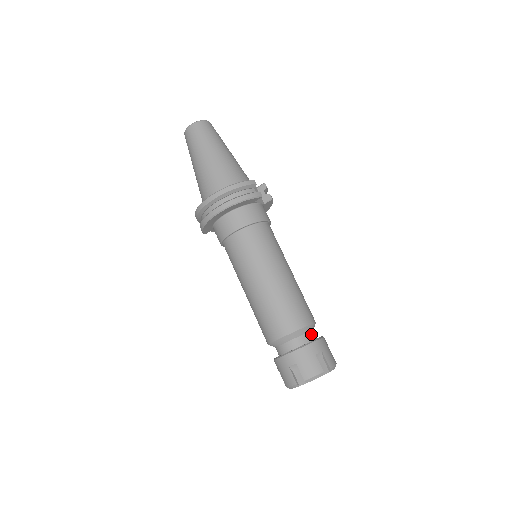
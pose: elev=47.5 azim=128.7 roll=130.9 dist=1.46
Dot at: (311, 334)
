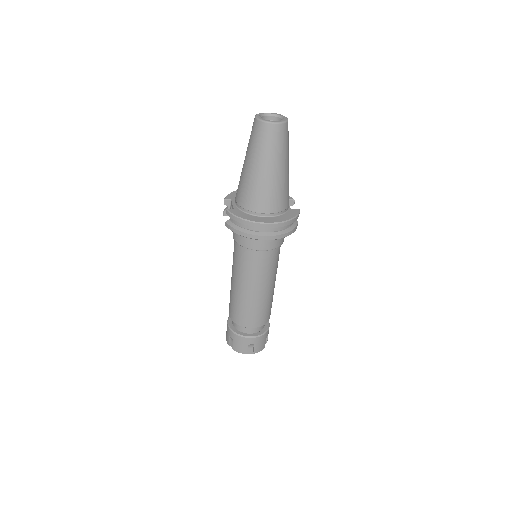
Dot at: occluded
